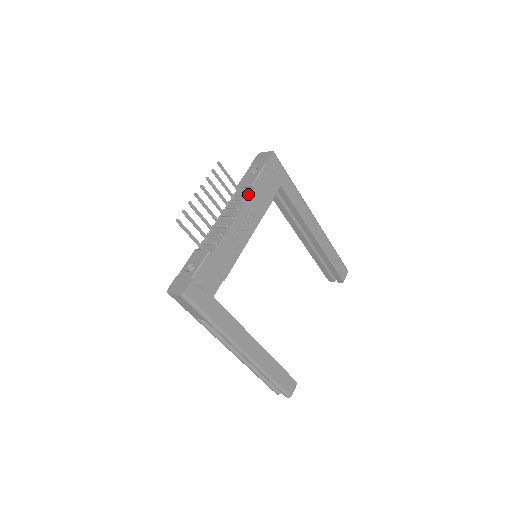
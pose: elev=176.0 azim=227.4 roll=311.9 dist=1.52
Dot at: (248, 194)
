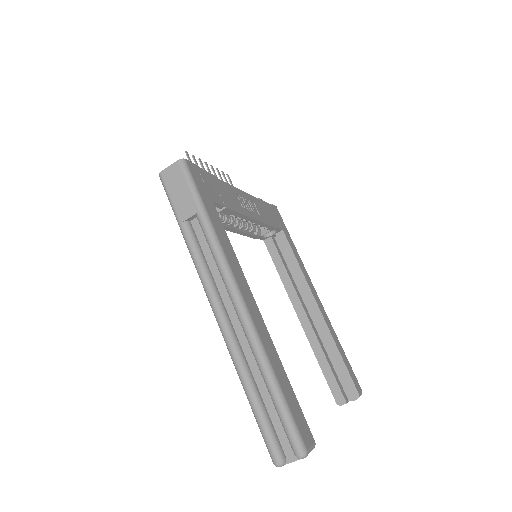
Dot at: occluded
